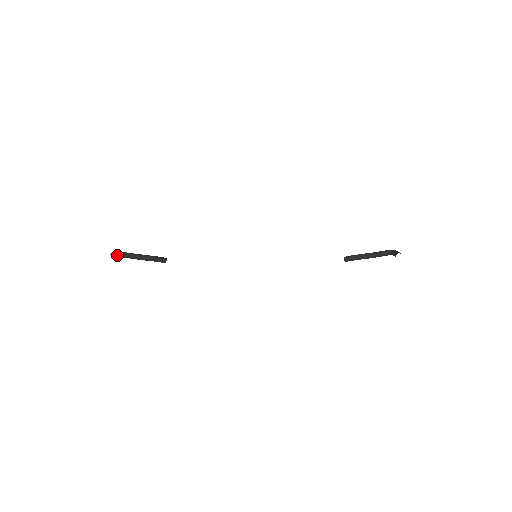
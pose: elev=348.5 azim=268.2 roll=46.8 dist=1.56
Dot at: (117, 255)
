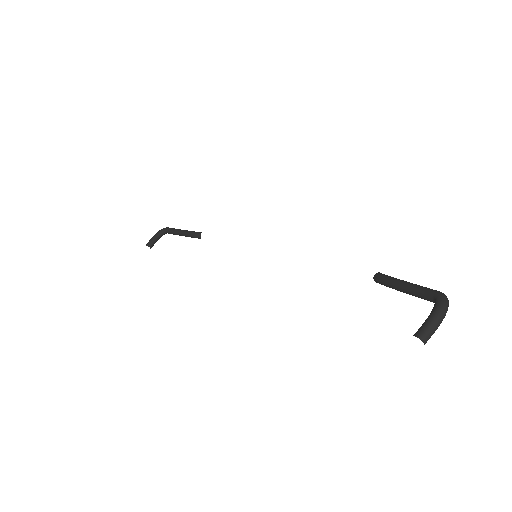
Dot at: (160, 236)
